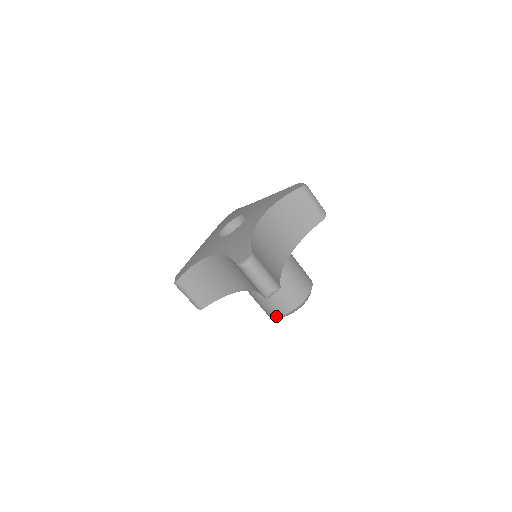
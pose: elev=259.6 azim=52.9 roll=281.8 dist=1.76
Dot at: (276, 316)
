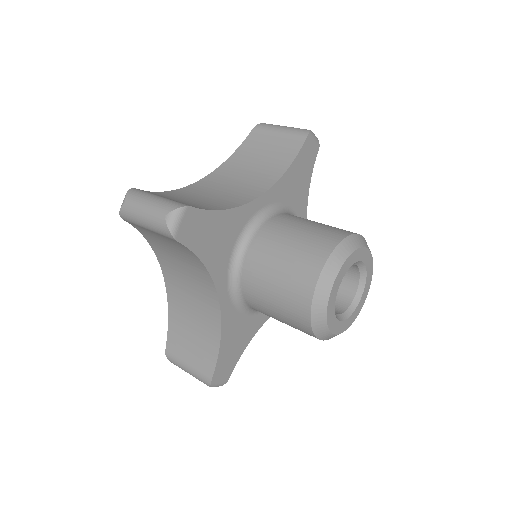
Dot at: (308, 318)
